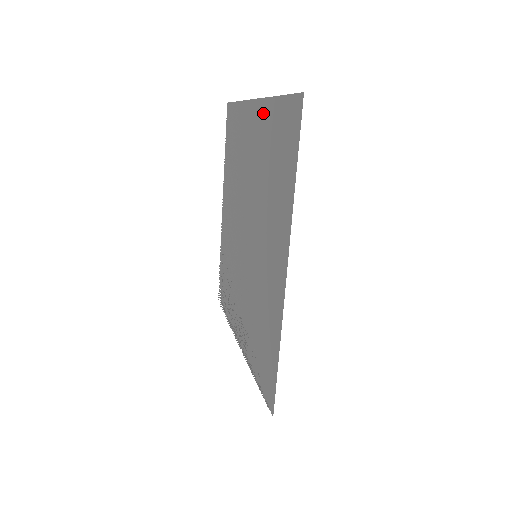
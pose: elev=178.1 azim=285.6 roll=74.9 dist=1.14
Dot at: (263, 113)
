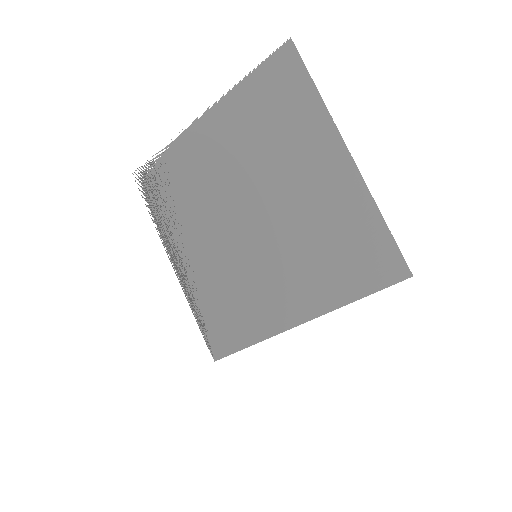
Dot at: (354, 190)
